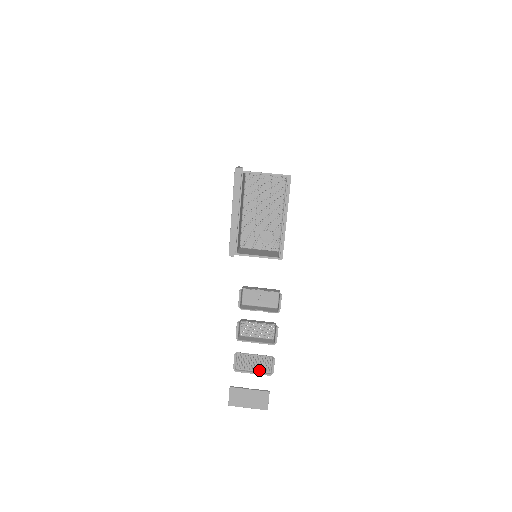
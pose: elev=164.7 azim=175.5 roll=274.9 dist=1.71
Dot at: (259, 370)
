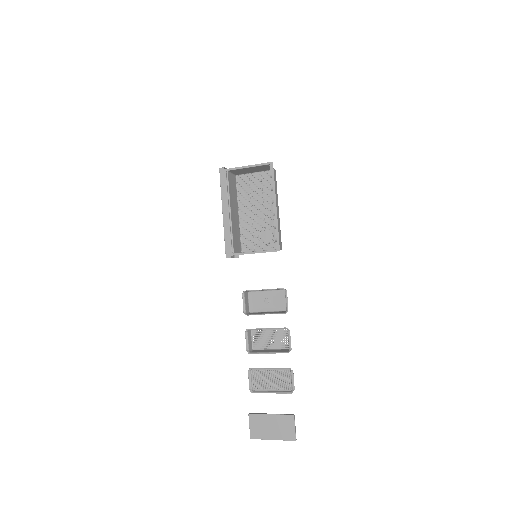
Dot at: (278, 388)
